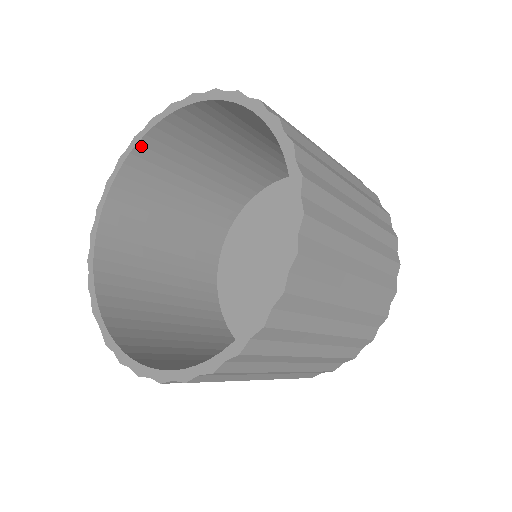
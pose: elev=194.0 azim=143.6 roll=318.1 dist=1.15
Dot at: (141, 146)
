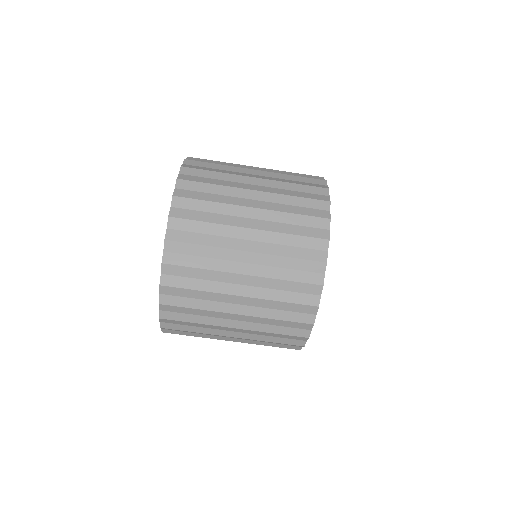
Dot at: occluded
